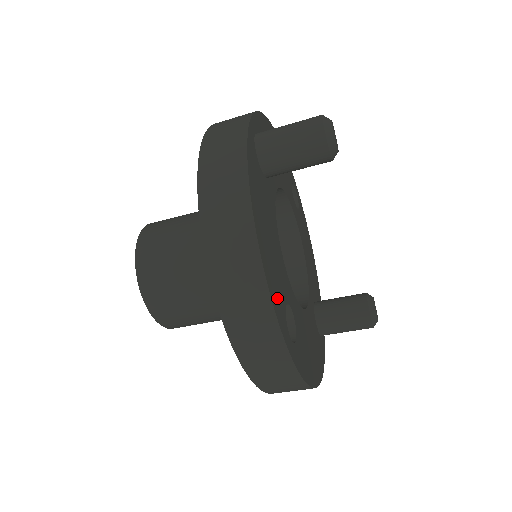
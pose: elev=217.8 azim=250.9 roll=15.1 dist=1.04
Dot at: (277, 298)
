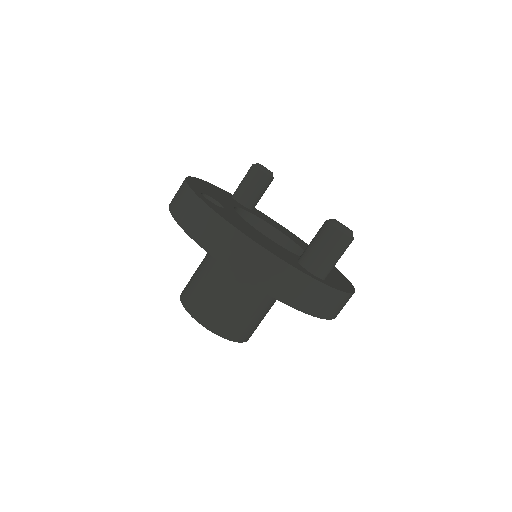
Dot at: (197, 187)
